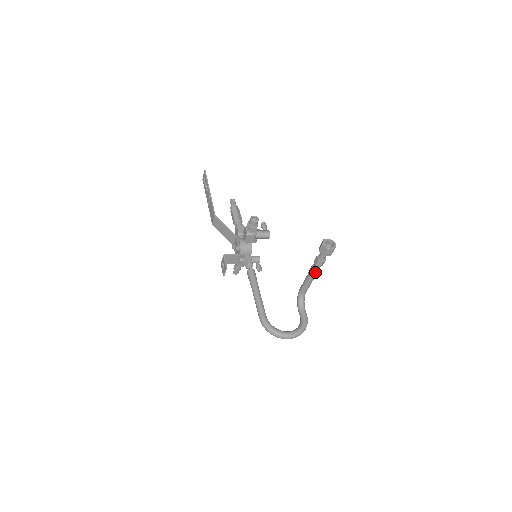
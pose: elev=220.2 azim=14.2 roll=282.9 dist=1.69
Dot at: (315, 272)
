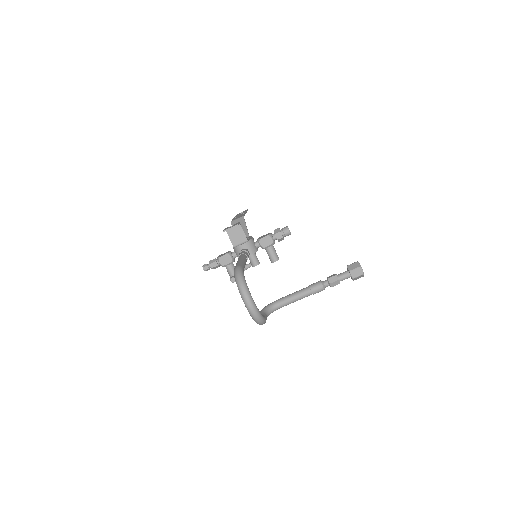
Dot at: (319, 286)
